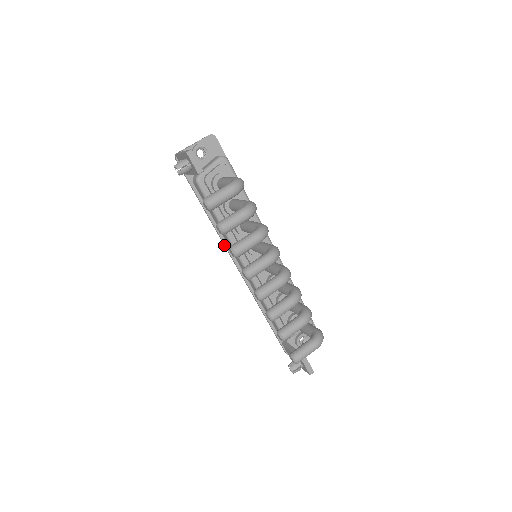
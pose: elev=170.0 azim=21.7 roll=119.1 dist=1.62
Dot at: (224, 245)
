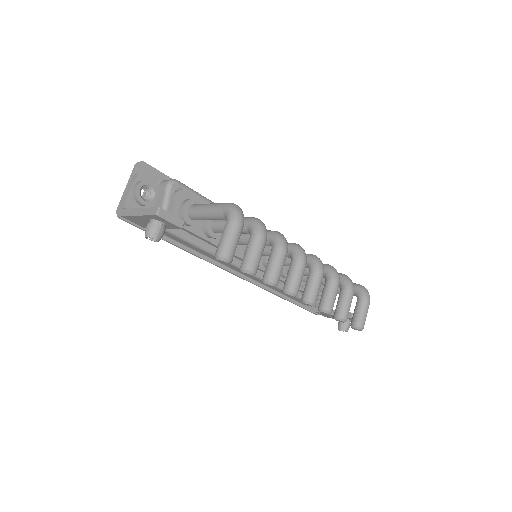
Dot at: (219, 267)
